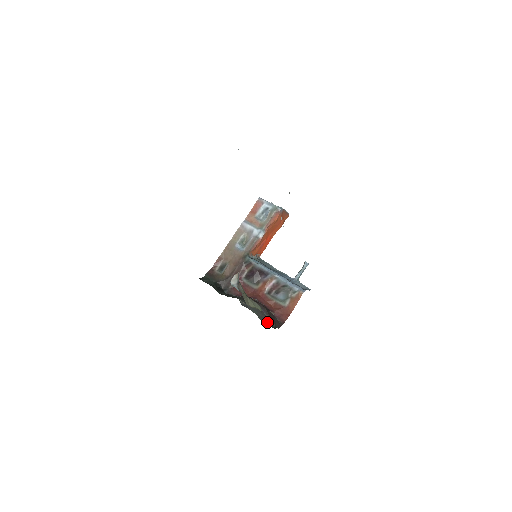
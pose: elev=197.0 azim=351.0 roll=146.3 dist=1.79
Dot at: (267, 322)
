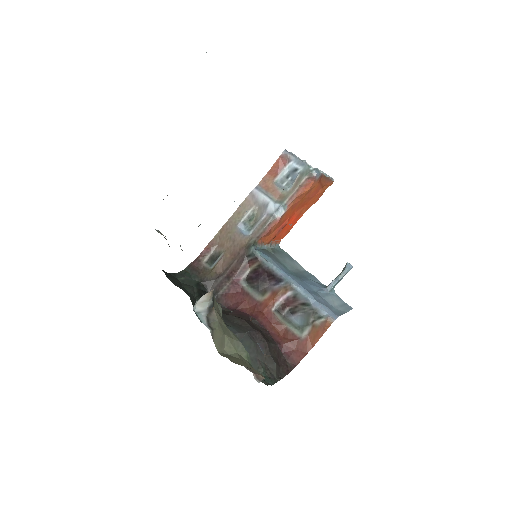
Dot at: (262, 370)
